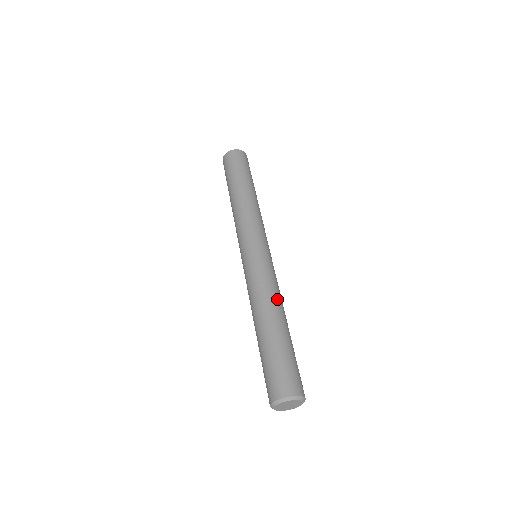
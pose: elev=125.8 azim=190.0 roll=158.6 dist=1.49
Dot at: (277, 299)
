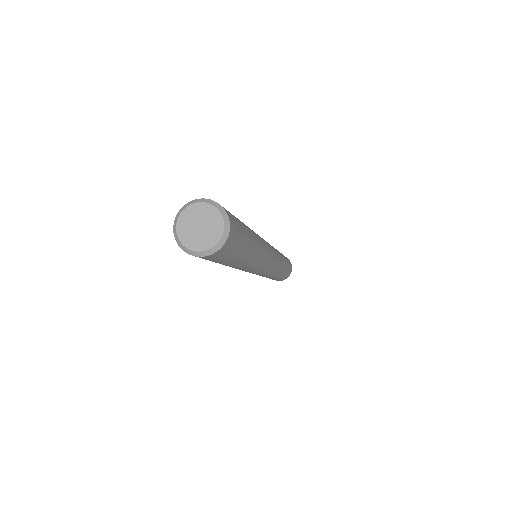
Dot at: occluded
